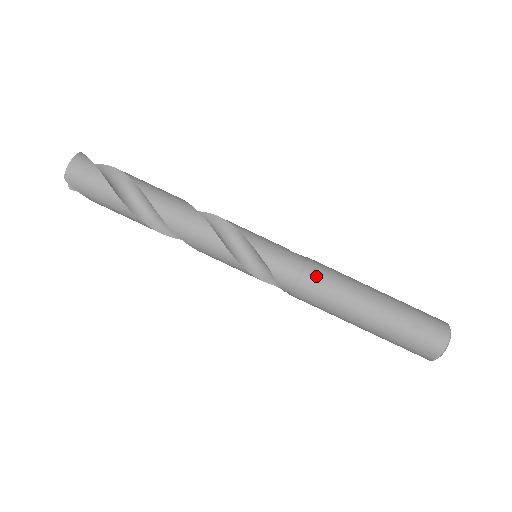
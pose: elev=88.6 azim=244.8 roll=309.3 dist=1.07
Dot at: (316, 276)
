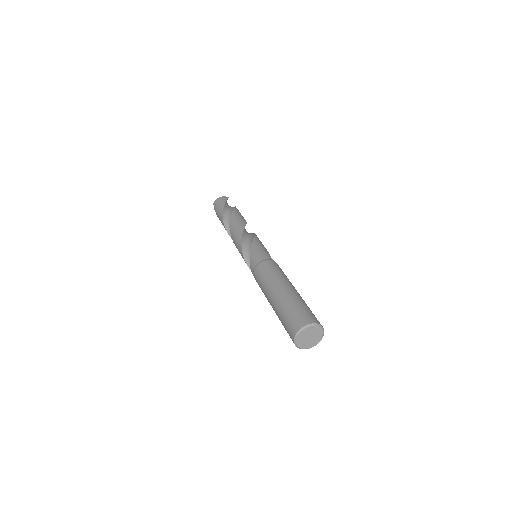
Dot at: (266, 265)
